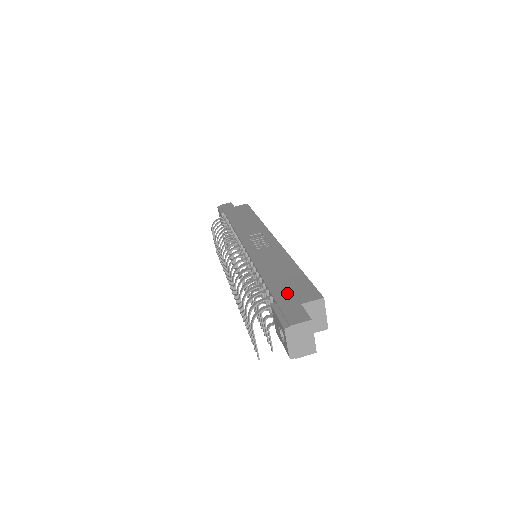
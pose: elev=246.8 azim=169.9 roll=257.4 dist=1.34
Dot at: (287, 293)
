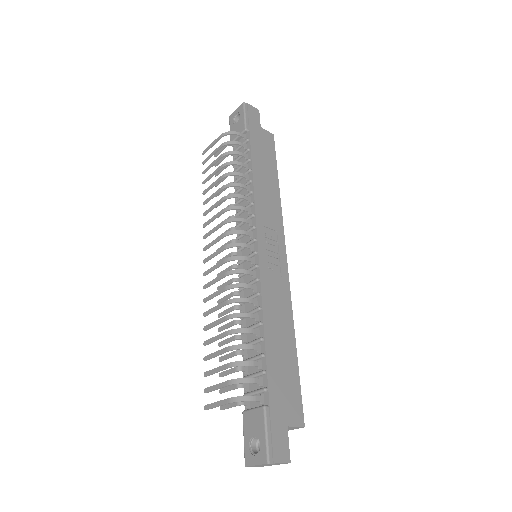
Dot at: (281, 396)
